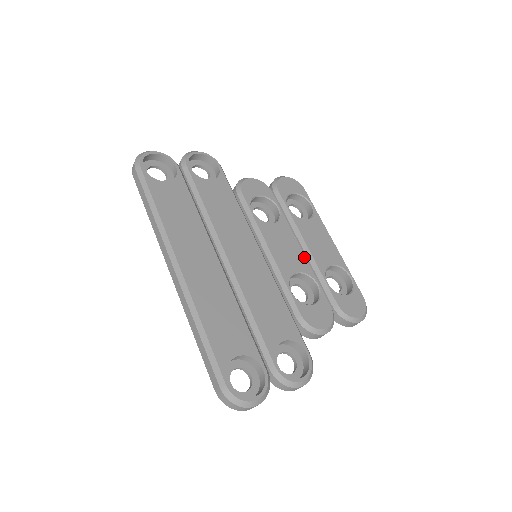
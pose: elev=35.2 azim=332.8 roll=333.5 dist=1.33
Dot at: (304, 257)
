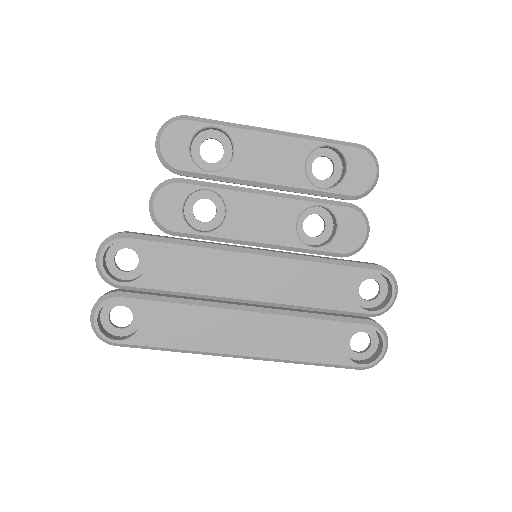
Dot at: (282, 200)
